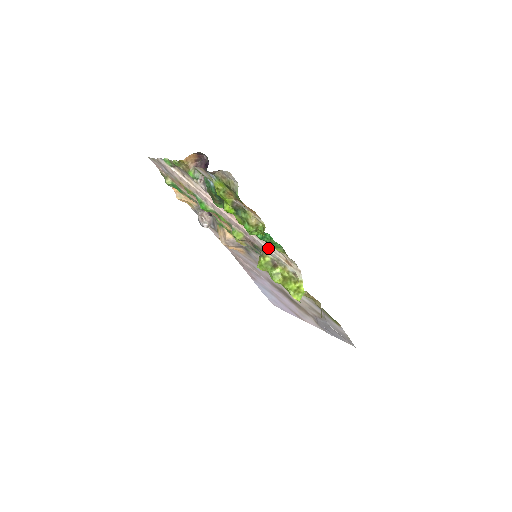
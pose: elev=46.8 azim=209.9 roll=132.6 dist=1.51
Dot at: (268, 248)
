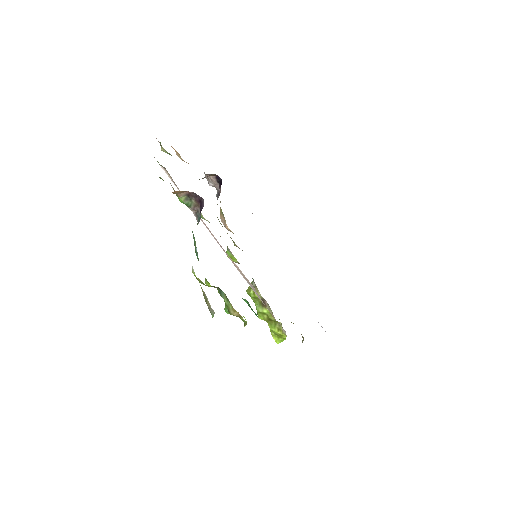
Dot at: (258, 297)
